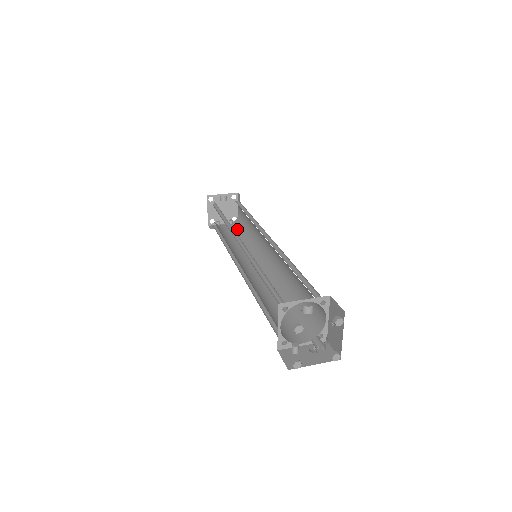
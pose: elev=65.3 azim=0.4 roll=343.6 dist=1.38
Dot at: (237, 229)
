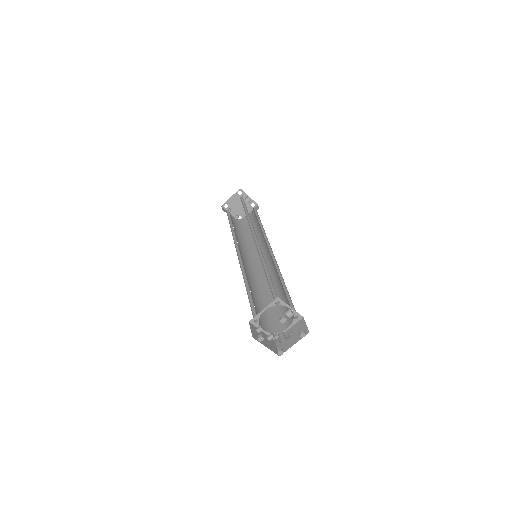
Dot at: (240, 226)
